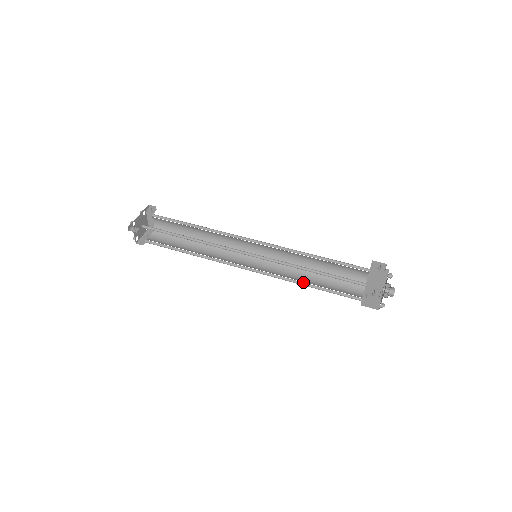
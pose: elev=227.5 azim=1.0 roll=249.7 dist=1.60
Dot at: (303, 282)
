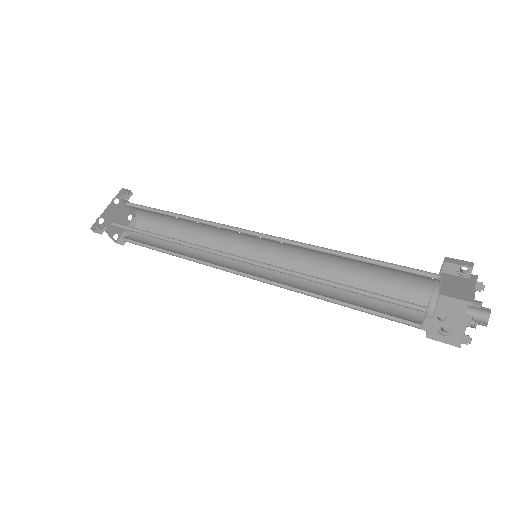
Dot at: (328, 296)
